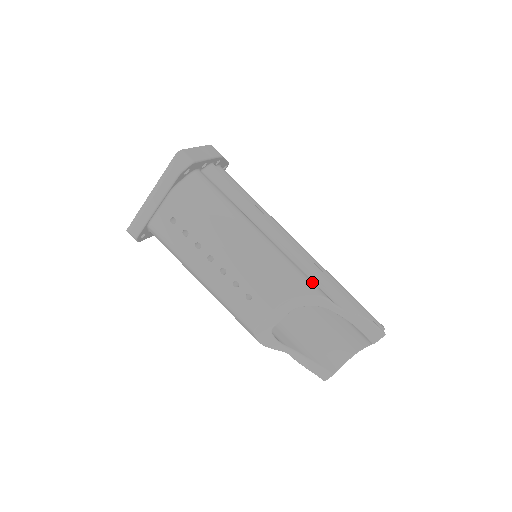
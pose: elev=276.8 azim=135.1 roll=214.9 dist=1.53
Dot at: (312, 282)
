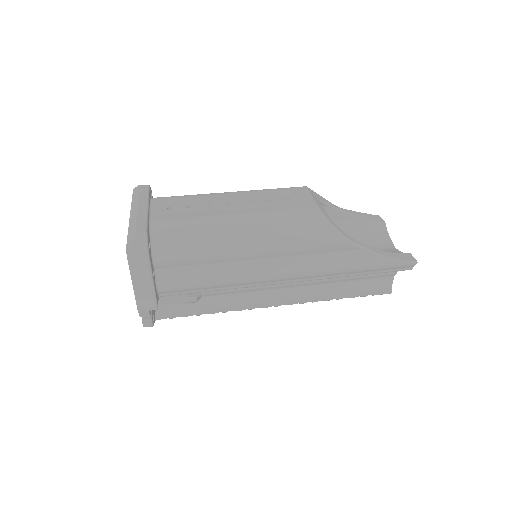
Dot at: occluded
